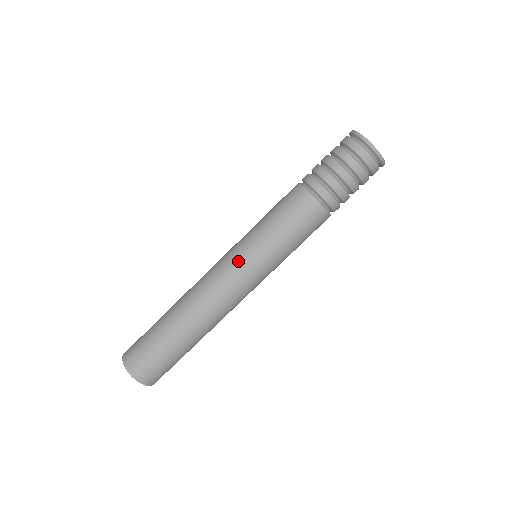
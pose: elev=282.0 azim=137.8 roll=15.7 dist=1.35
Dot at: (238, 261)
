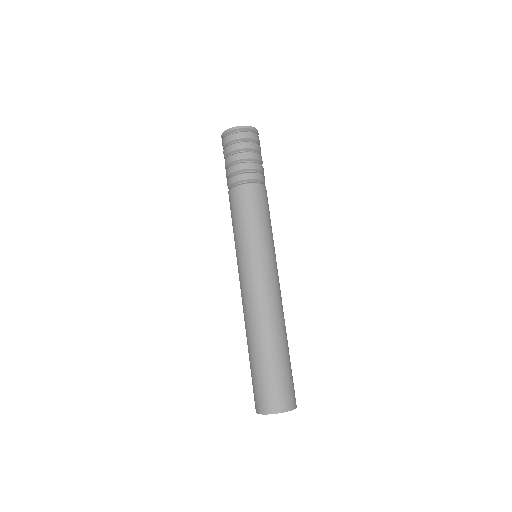
Dot at: (255, 265)
